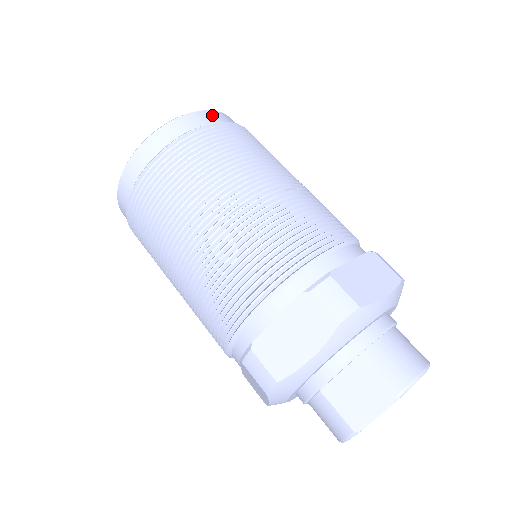
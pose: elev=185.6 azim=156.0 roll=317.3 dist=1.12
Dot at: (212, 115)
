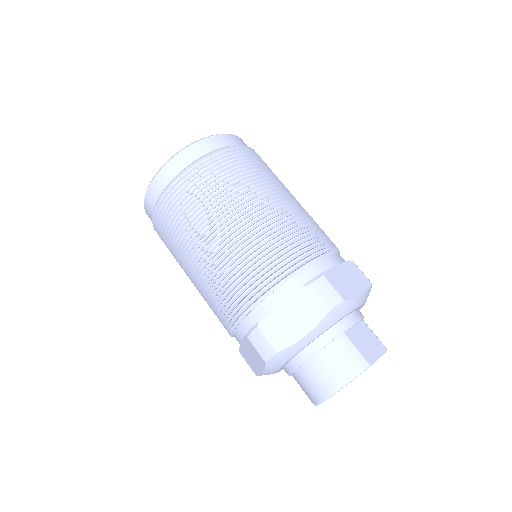
Dot at: occluded
